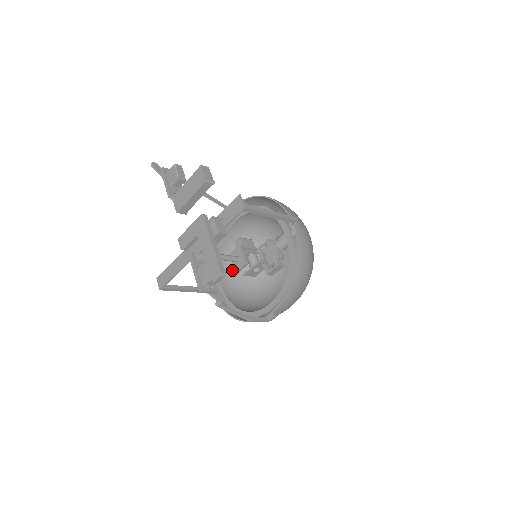
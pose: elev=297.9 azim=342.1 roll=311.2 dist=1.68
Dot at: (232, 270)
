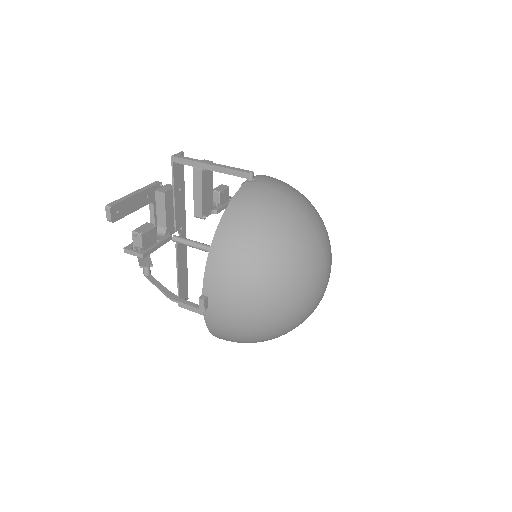
Dot at: occluded
